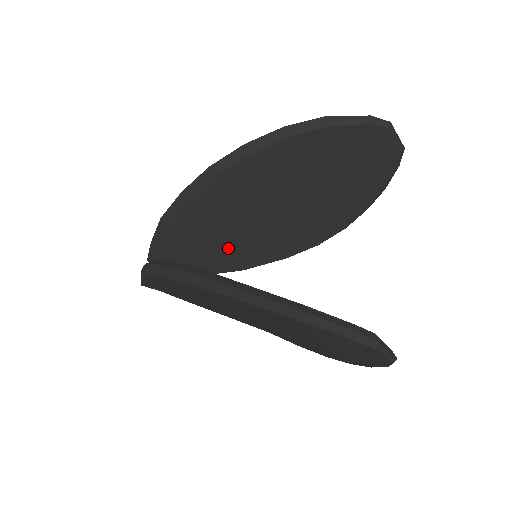
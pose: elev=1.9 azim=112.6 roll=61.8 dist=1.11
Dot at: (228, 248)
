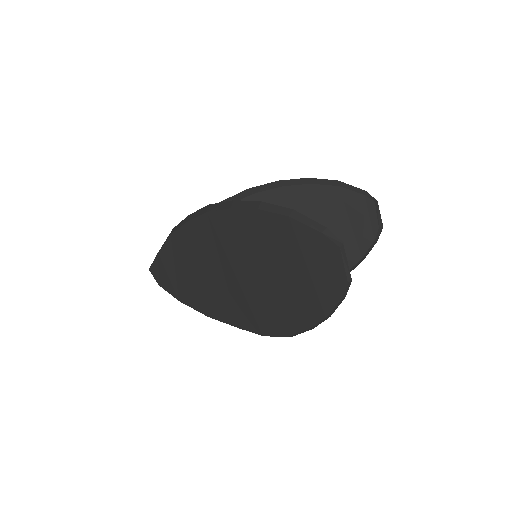
Dot at: occluded
